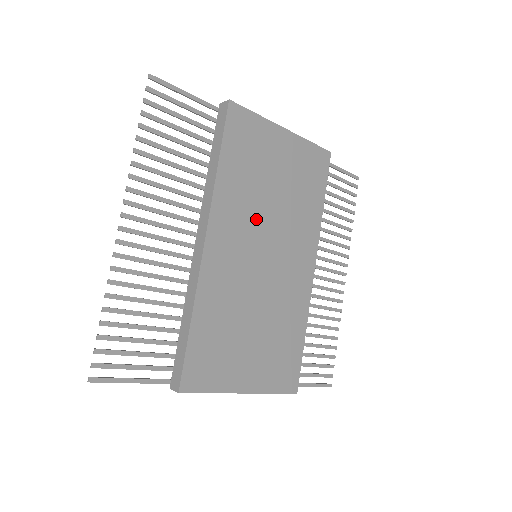
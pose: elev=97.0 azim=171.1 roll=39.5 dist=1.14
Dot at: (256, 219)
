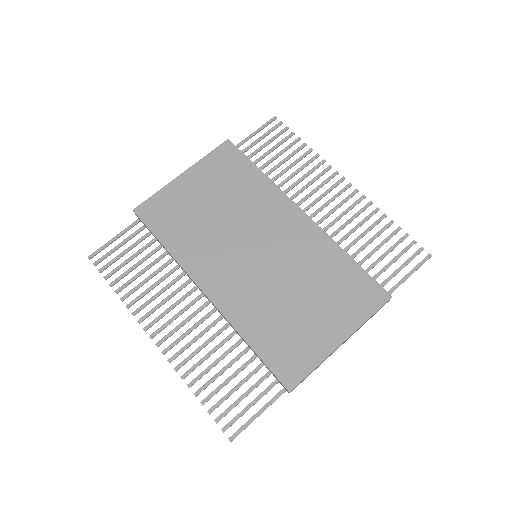
Dot at: (223, 241)
